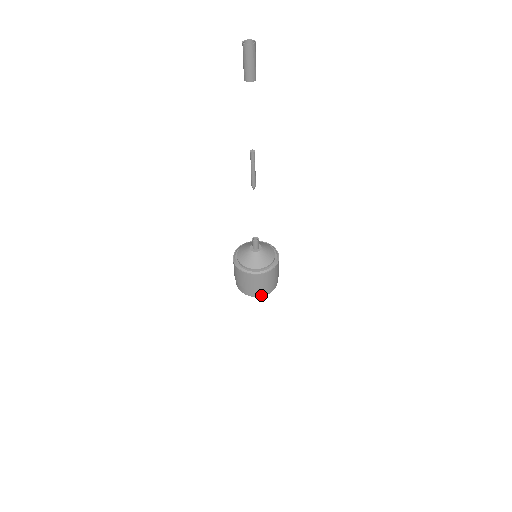
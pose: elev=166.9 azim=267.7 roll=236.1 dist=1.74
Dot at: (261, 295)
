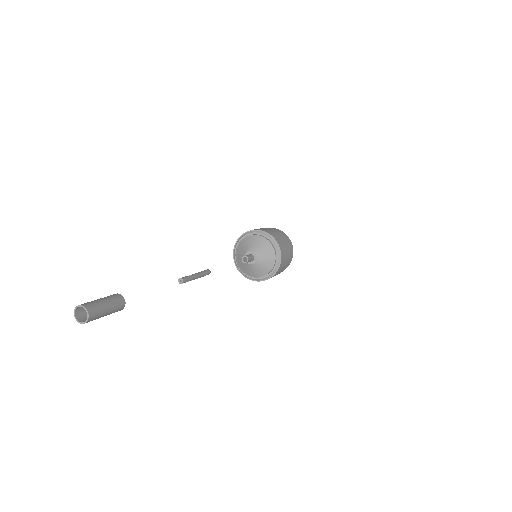
Dot at: occluded
